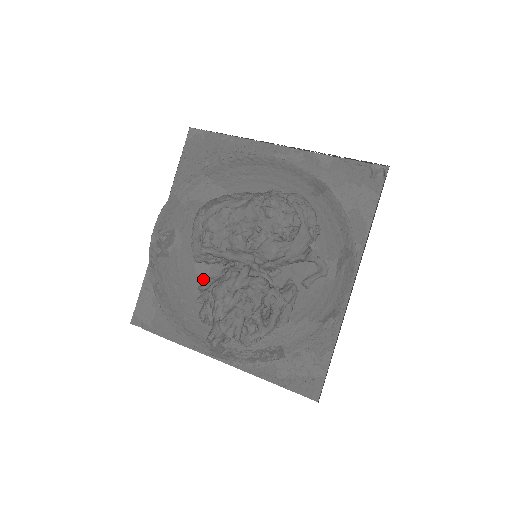
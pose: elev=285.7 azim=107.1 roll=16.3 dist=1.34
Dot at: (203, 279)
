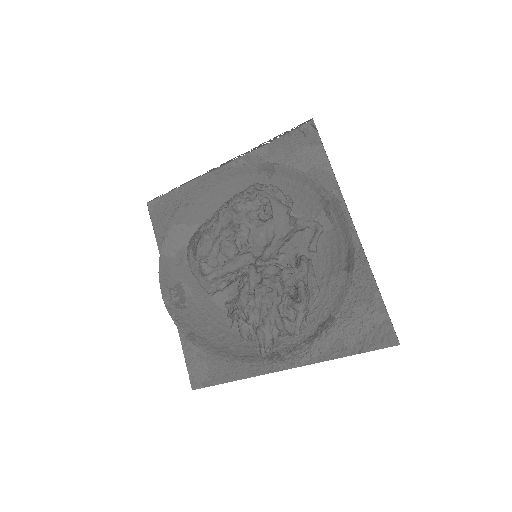
Dot at: (226, 305)
